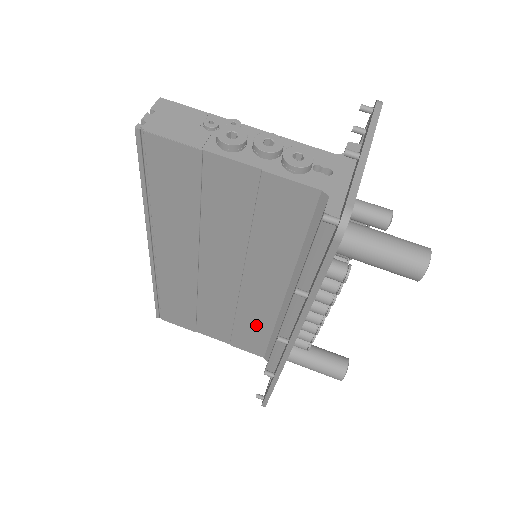
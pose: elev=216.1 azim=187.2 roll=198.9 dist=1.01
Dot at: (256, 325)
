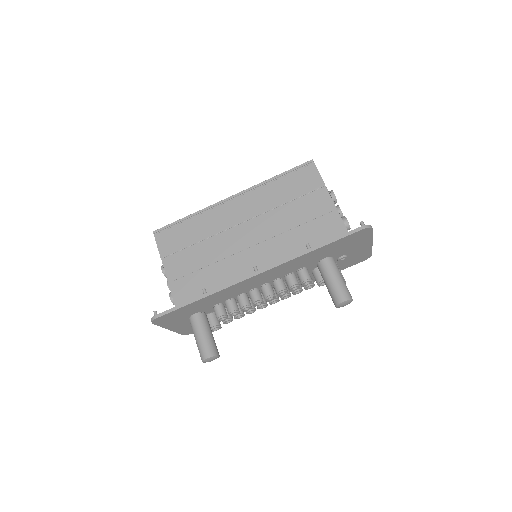
Dot at: (213, 279)
